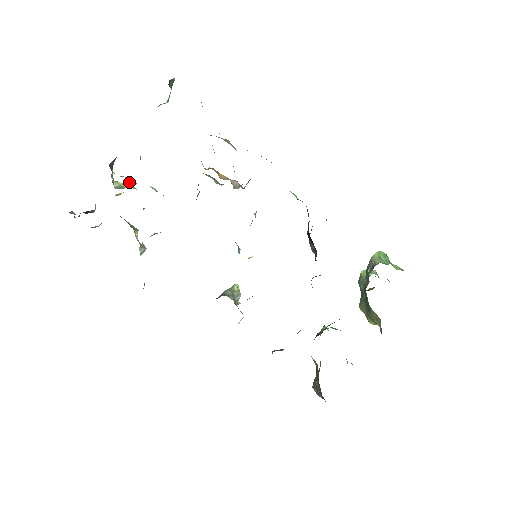
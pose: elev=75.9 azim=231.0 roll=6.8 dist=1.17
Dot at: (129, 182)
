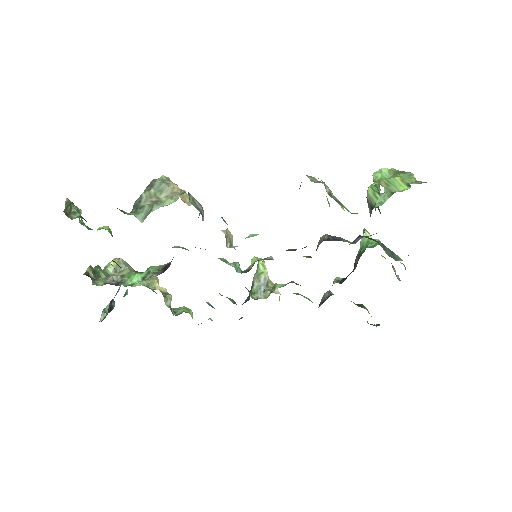
Dot at: occluded
